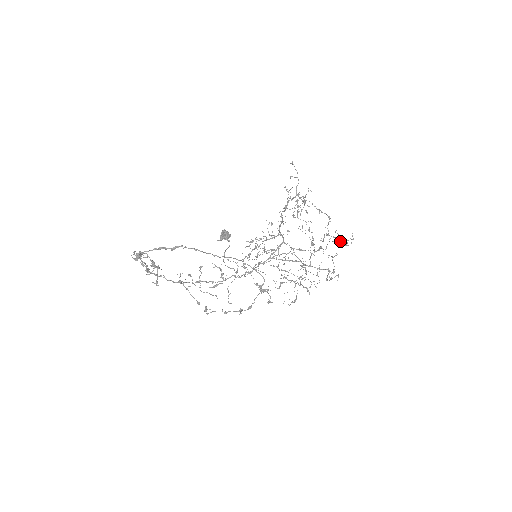
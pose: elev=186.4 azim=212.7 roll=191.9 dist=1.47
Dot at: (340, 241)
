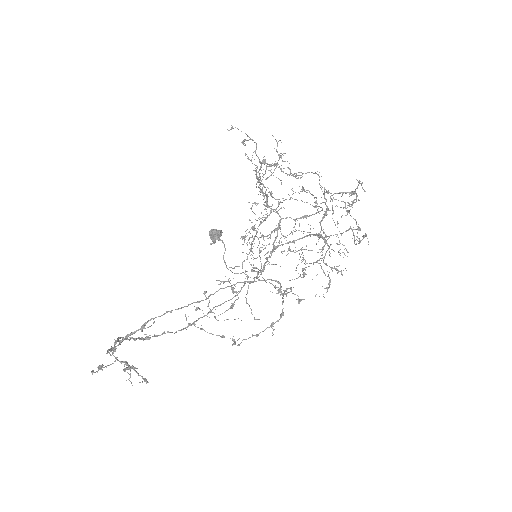
Dot at: occluded
